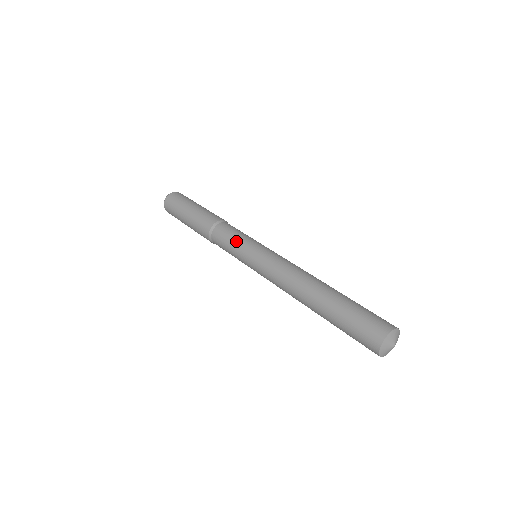
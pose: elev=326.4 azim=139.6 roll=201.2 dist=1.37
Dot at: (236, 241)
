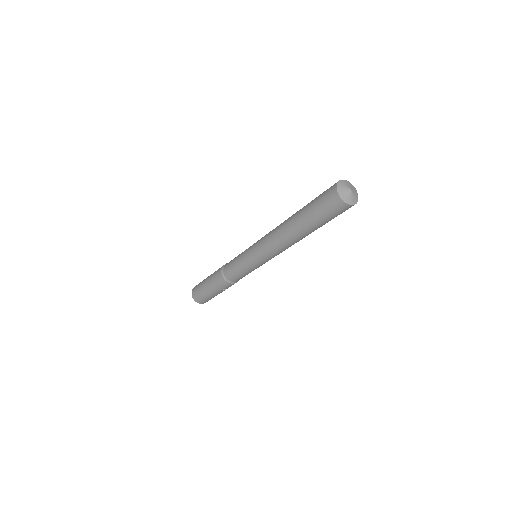
Dot at: occluded
